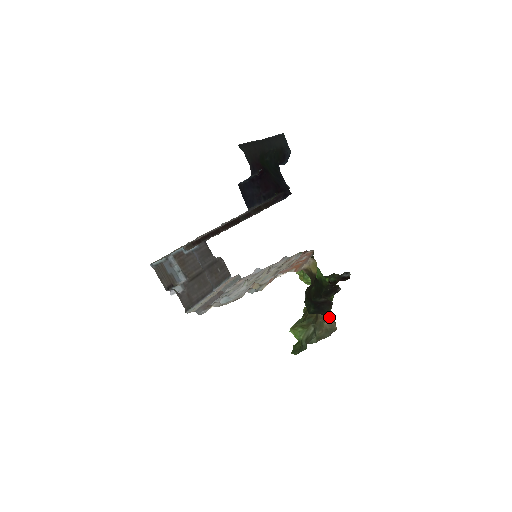
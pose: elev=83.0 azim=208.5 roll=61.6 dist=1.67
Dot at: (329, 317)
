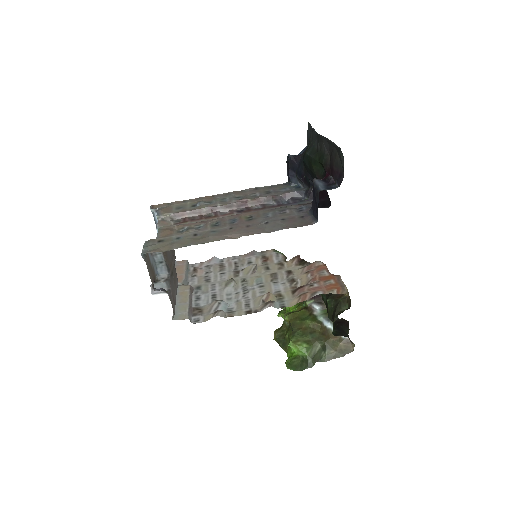
Dot at: occluded
